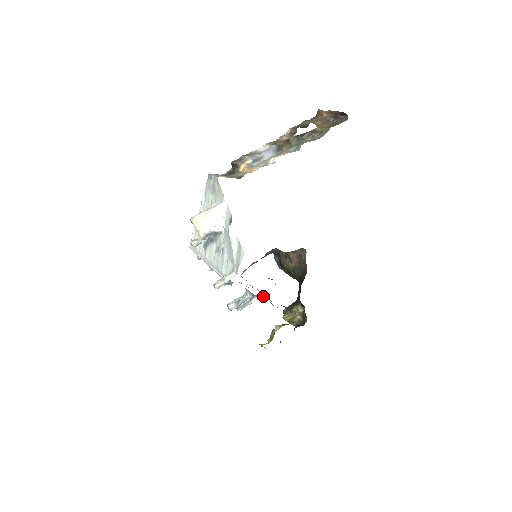
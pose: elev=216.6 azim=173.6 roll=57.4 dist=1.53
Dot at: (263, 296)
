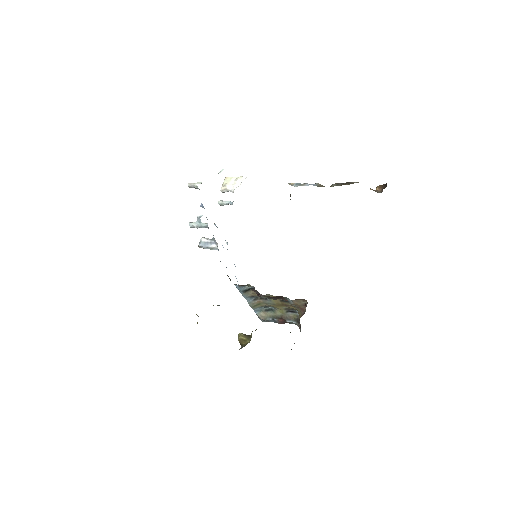
Dot at: occluded
